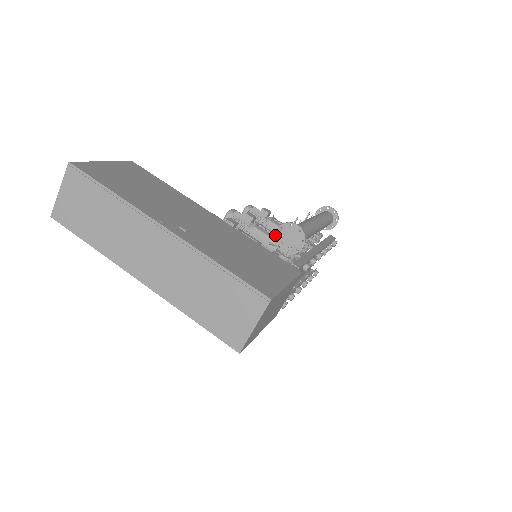
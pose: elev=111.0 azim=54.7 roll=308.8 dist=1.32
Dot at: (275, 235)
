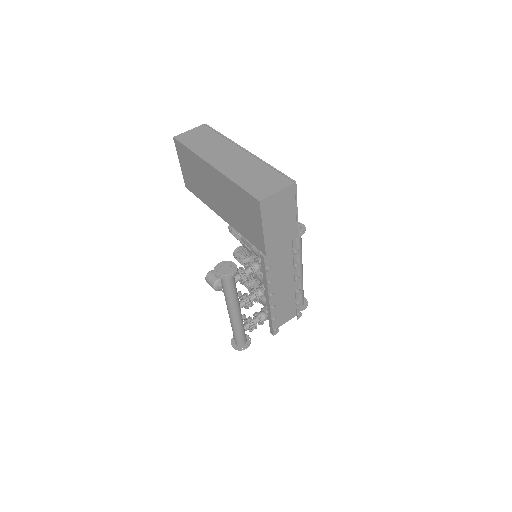
Dot at: occluded
